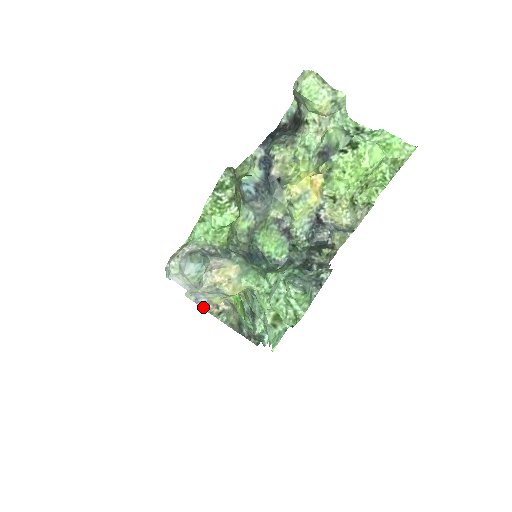
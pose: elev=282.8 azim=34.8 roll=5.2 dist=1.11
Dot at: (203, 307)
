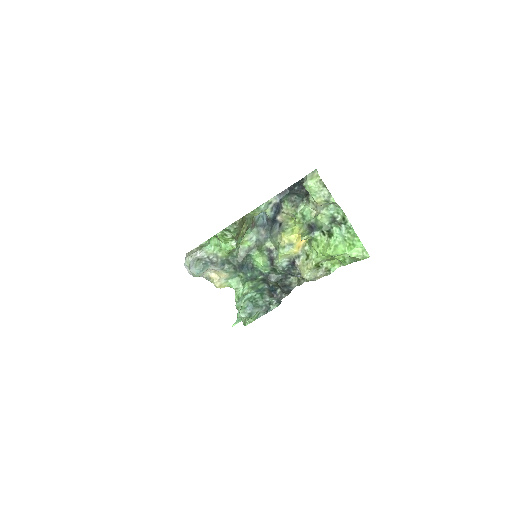
Dot at: occluded
